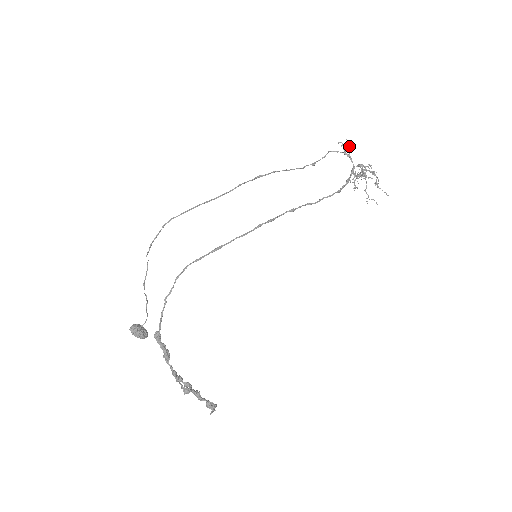
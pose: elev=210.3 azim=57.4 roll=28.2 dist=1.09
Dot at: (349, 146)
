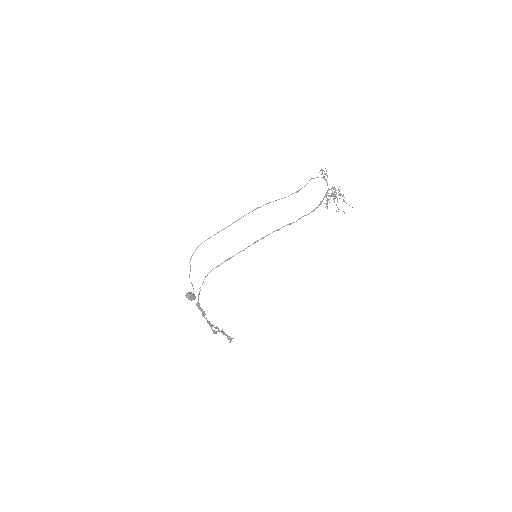
Dot at: occluded
